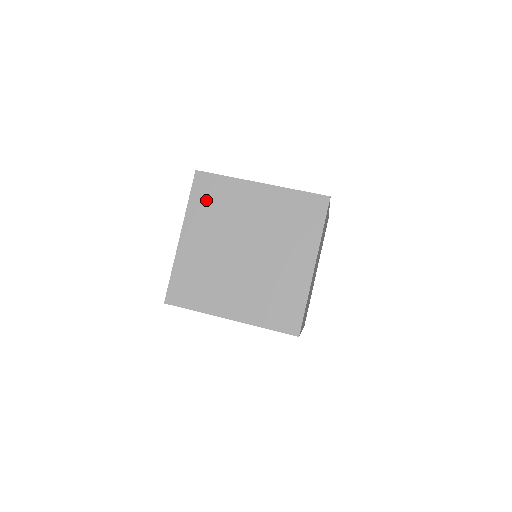
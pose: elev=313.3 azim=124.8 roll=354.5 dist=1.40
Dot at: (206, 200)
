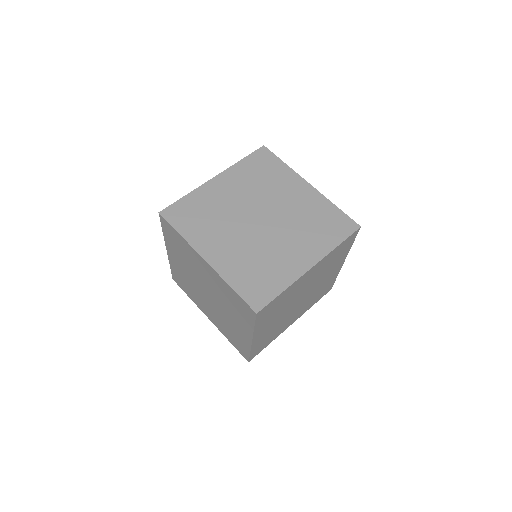
Dot at: (256, 167)
